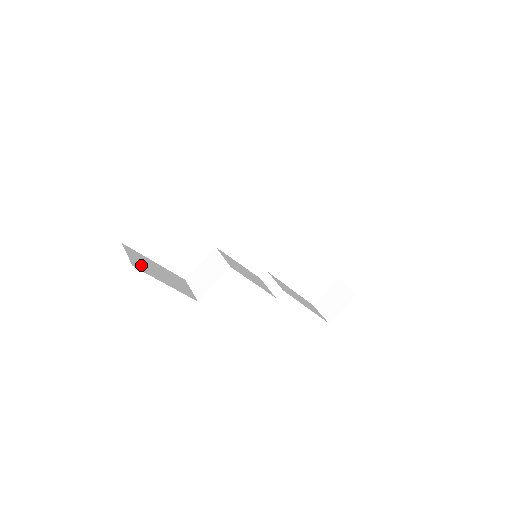
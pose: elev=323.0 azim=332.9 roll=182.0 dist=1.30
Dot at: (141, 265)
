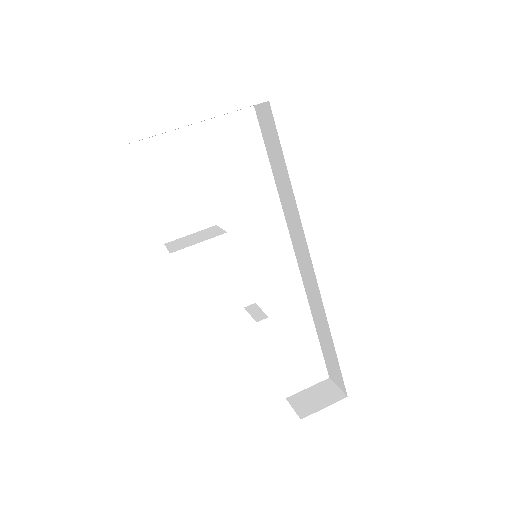
Dot at: occluded
